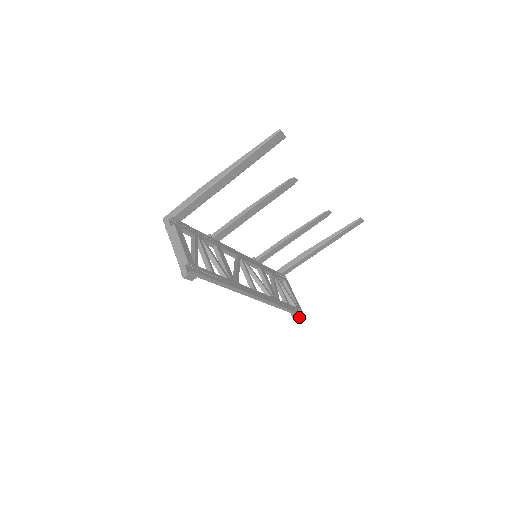
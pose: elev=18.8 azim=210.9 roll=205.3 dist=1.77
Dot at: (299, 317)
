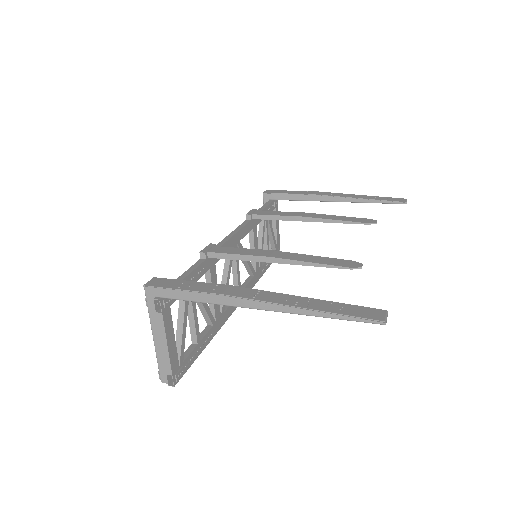
Dot at: occluded
